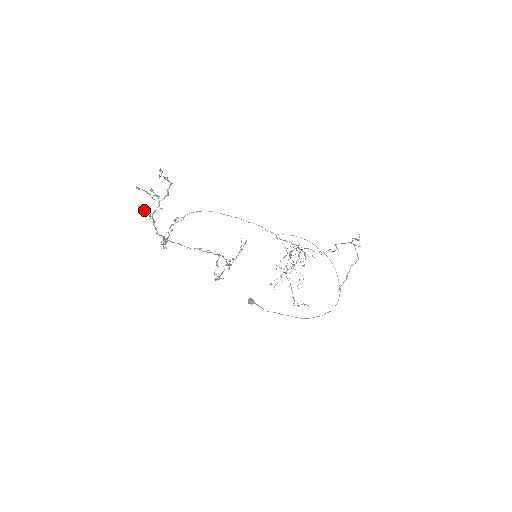
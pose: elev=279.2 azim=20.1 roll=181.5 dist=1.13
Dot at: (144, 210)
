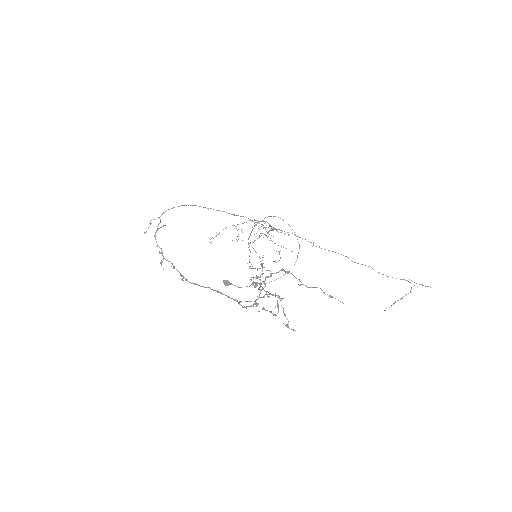
Dot at: (258, 304)
